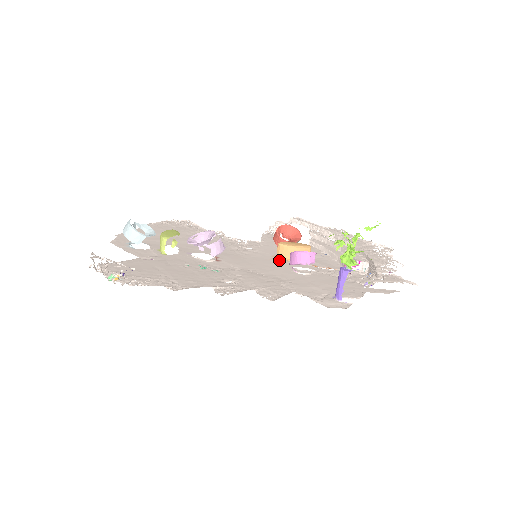
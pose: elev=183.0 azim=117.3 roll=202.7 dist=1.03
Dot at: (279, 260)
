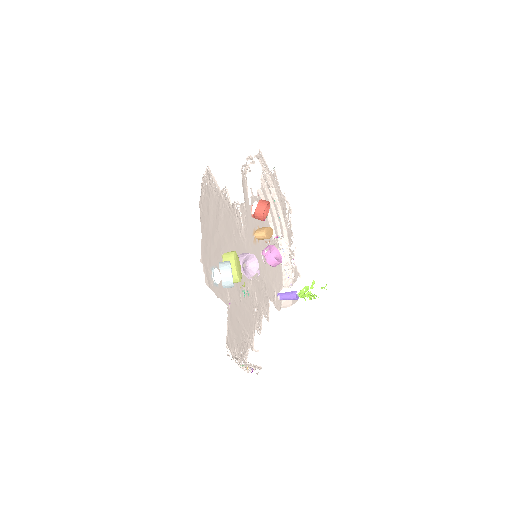
Dot at: (256, 242)
